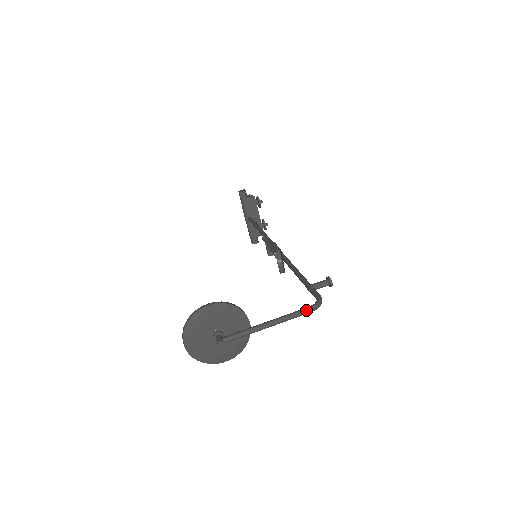
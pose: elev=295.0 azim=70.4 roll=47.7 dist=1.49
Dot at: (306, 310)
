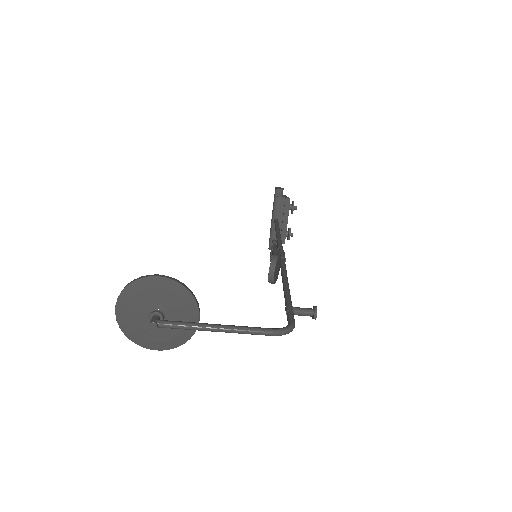
Dot at: (268, 331)
